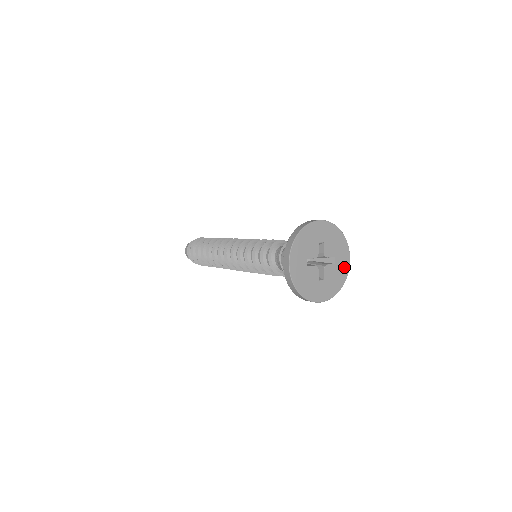
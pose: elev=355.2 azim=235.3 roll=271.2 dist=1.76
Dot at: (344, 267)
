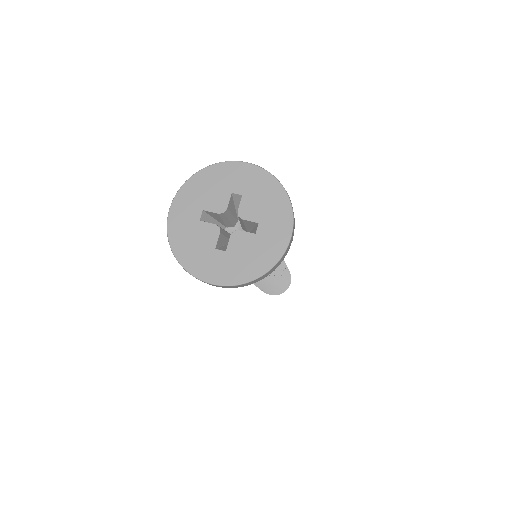
Dot at: (274, 245)
